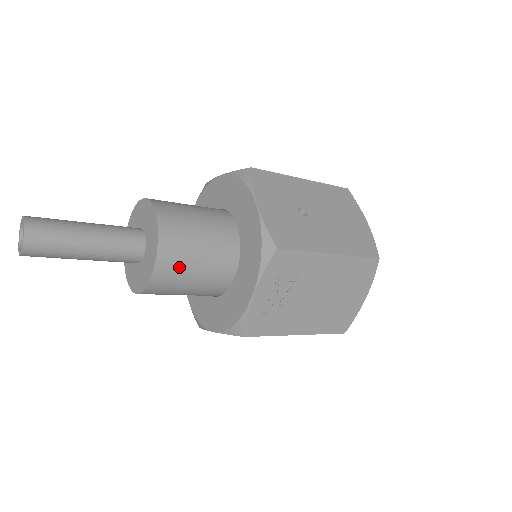
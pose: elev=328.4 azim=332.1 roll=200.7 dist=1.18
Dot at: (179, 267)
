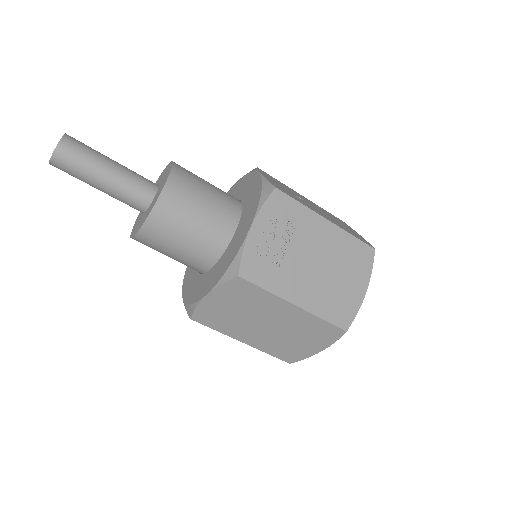
Dot at: (184, 200)
